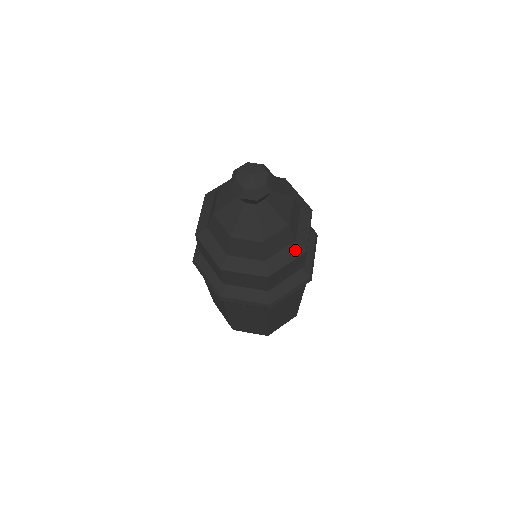
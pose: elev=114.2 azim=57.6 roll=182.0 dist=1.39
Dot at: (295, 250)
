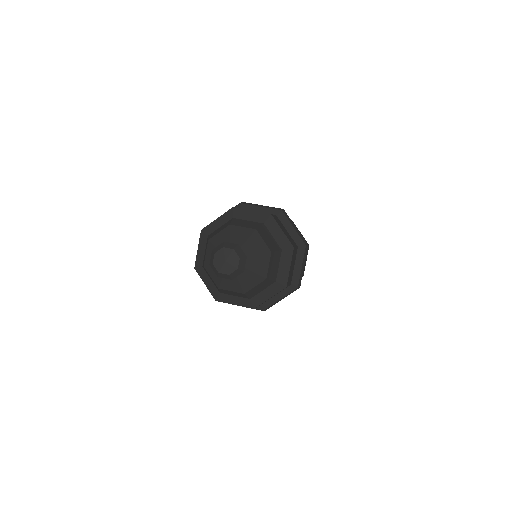
Dot at: (246, 303)
